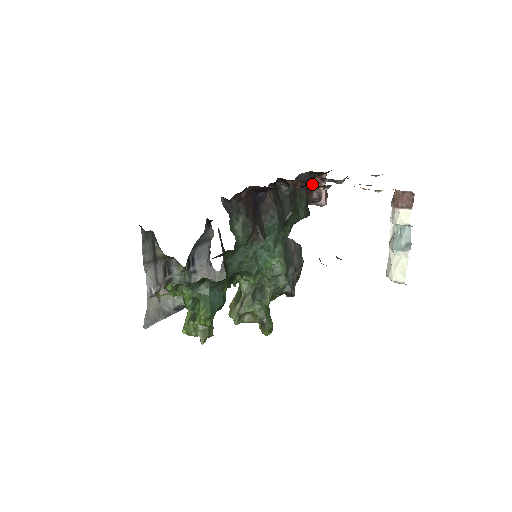
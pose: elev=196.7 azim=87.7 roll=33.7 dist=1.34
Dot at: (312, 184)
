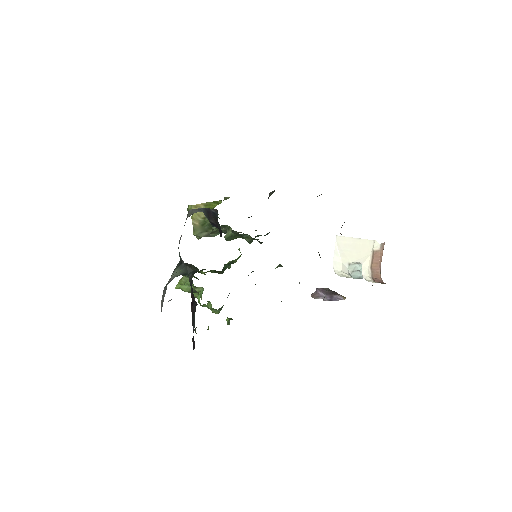
Dot at: occluded
